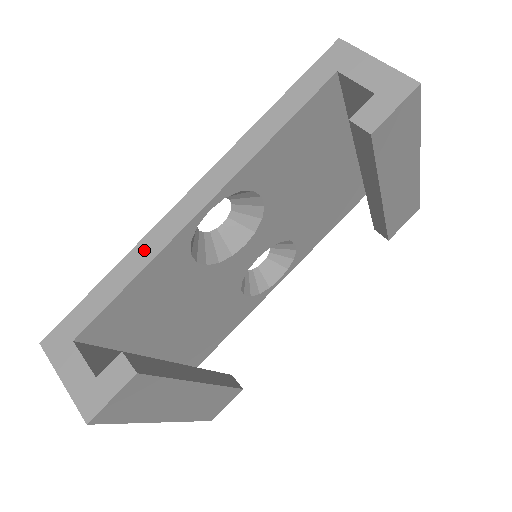
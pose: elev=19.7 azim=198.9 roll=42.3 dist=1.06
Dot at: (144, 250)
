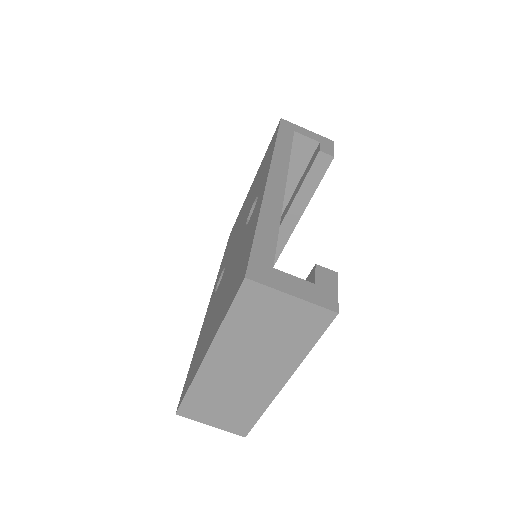
Dot at: (270, 207)
